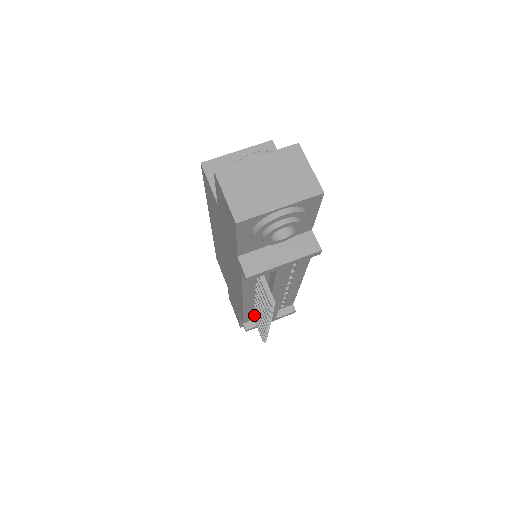
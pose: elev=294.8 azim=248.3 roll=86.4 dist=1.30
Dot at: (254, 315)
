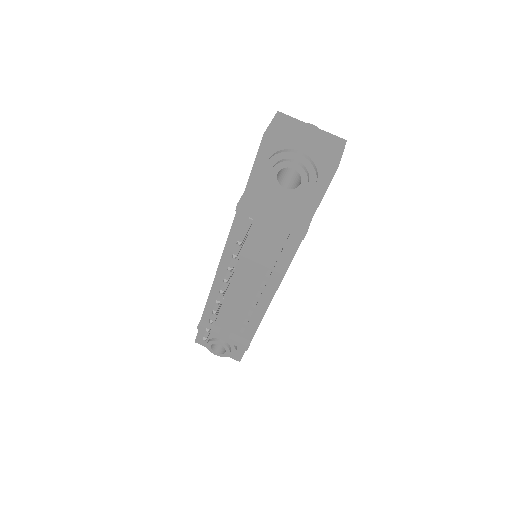
Dot at: occluded
